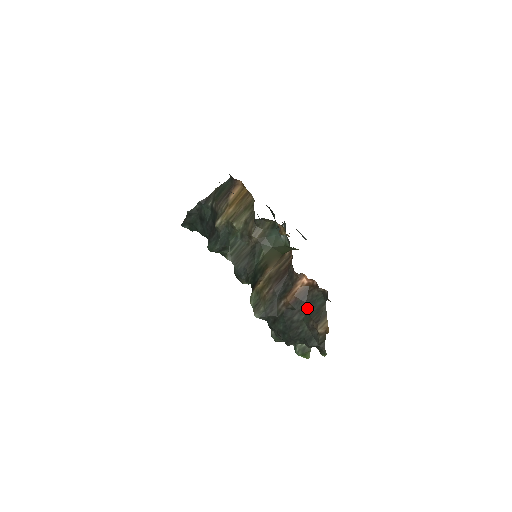
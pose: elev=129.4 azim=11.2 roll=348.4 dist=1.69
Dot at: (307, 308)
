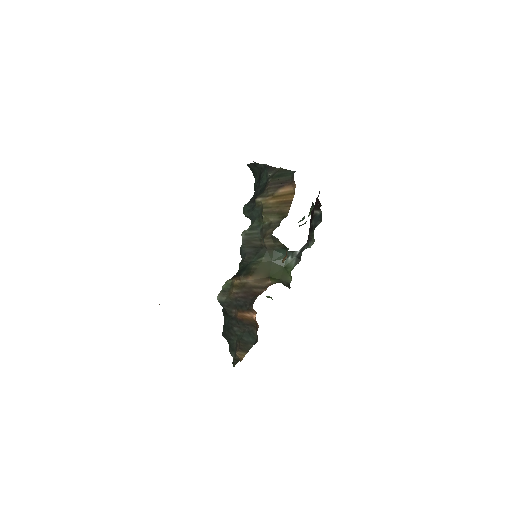
Dot at: (244, 333)
